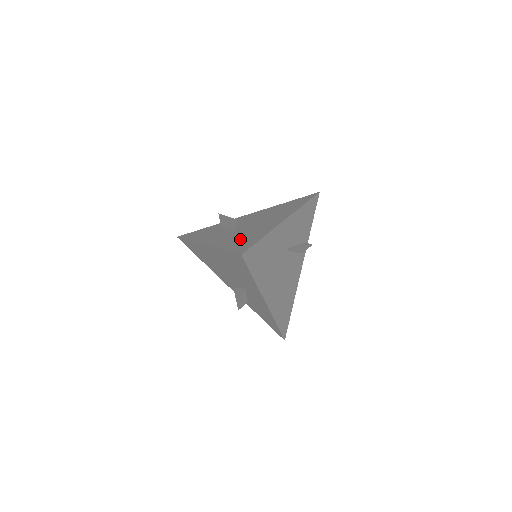
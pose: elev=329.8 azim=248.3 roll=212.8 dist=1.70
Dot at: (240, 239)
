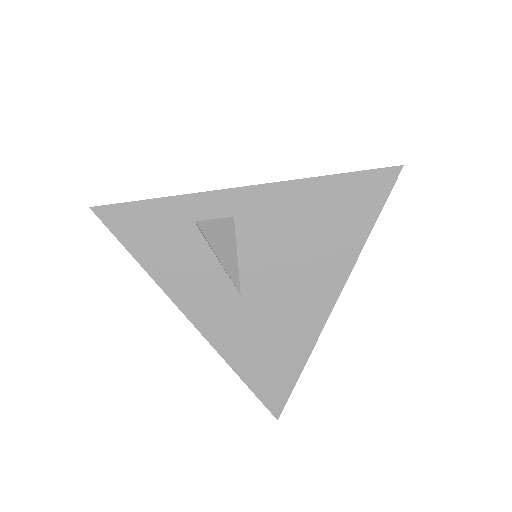
Dot at: (263, 353)
